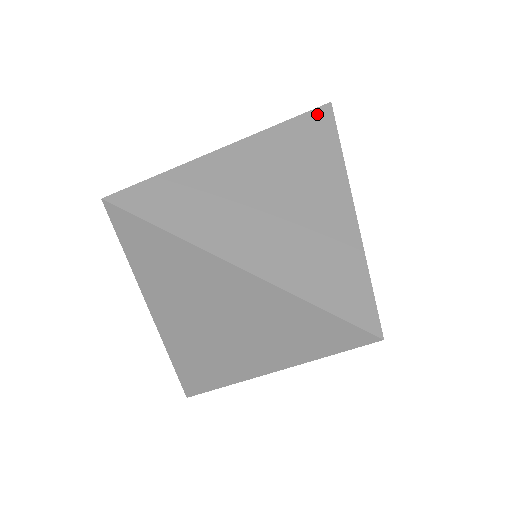
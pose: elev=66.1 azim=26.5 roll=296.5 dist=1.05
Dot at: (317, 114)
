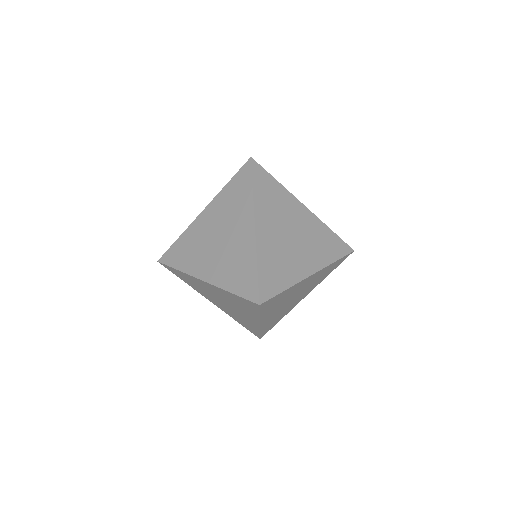
Dot at: occluded
